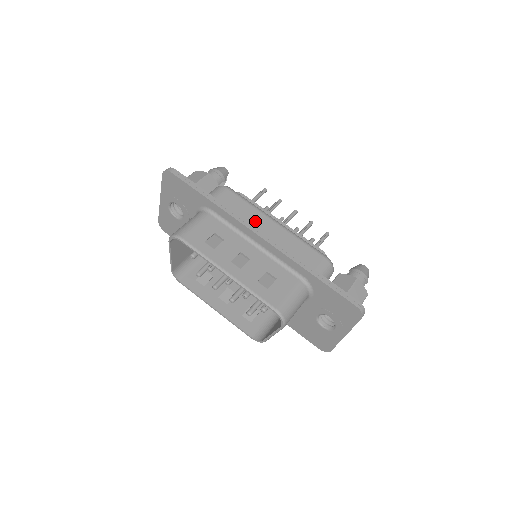
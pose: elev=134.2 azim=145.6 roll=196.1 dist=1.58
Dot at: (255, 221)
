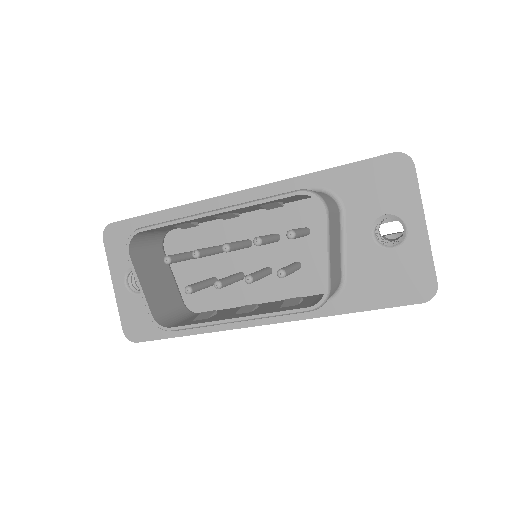
Dot at: occluded
